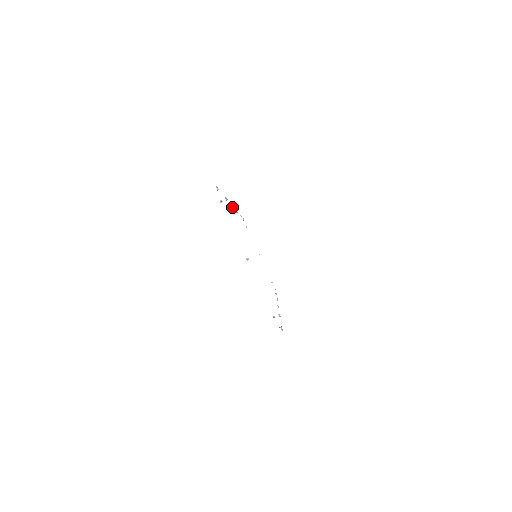
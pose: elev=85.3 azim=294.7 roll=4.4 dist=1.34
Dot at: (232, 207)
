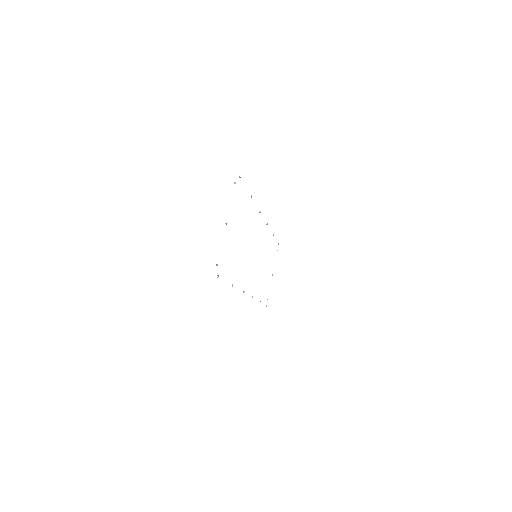
Dot at: (260, 212)
